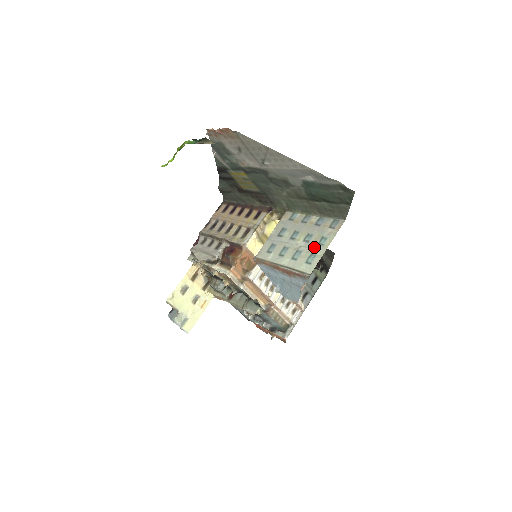
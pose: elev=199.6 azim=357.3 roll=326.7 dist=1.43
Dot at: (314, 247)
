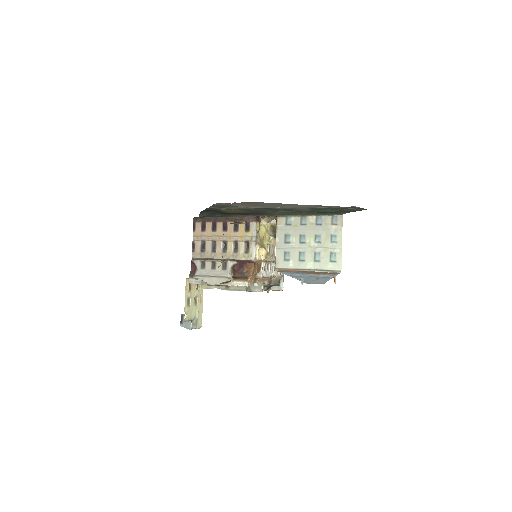
Dot at: (329, 246)
